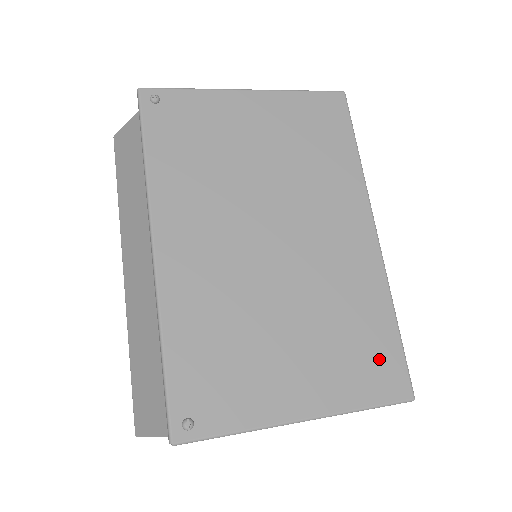
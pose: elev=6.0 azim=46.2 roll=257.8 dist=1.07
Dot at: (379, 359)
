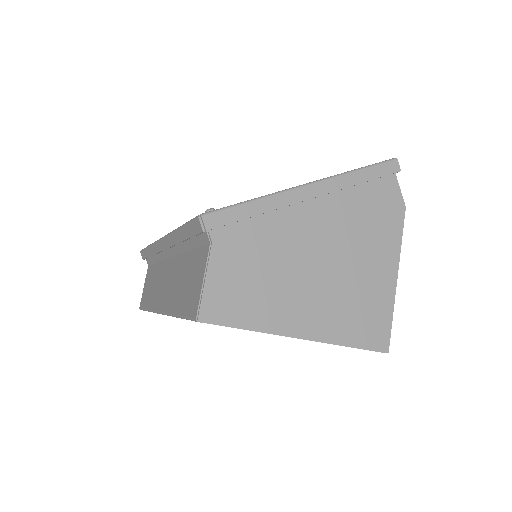
Dot at: occluded
